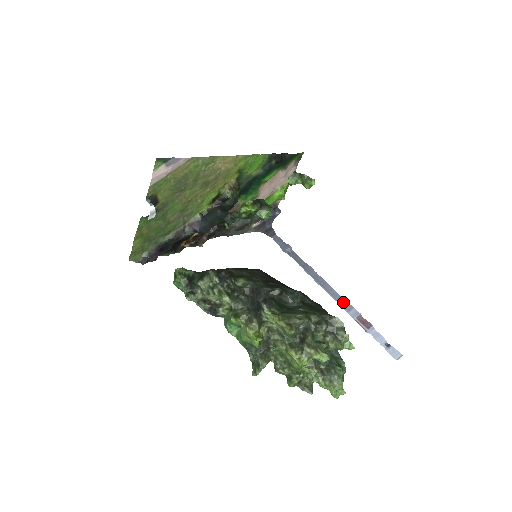
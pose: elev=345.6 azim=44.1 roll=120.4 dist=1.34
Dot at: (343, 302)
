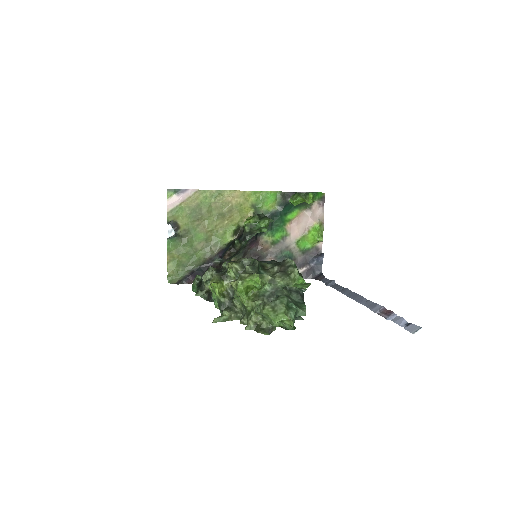
Dot at: (370, 304)
